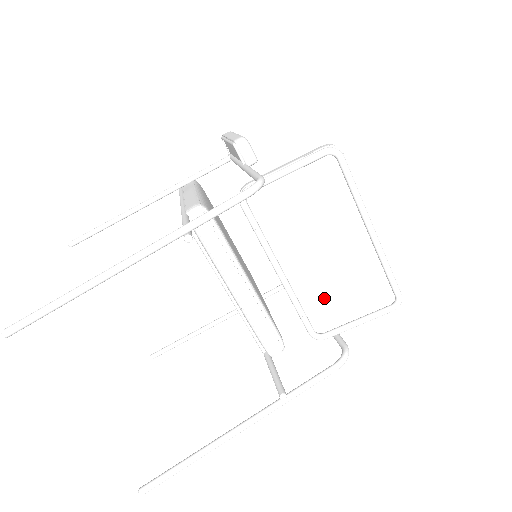
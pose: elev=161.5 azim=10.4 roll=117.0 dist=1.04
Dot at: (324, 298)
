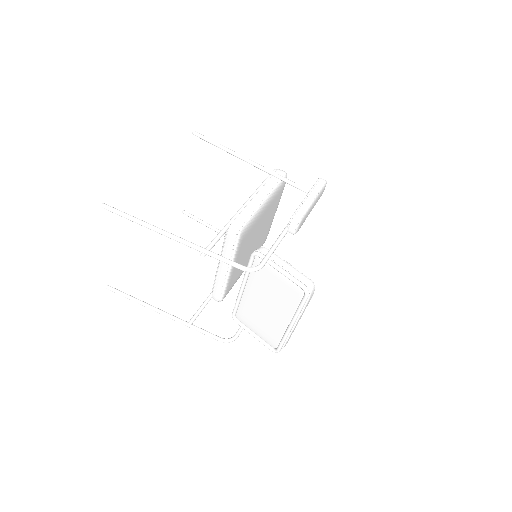
Dot at: (251, 314)
